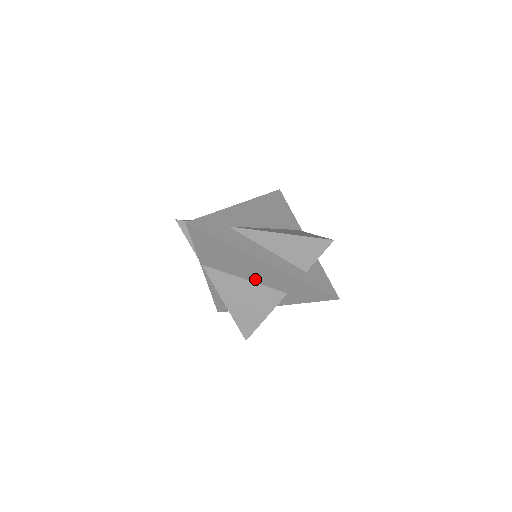
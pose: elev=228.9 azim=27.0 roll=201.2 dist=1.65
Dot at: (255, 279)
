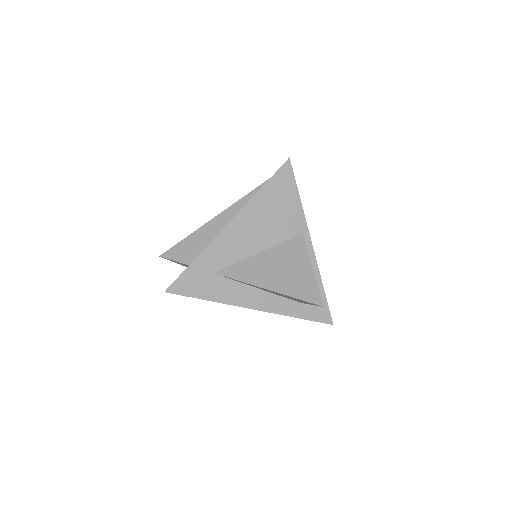
Dot at: occluded
